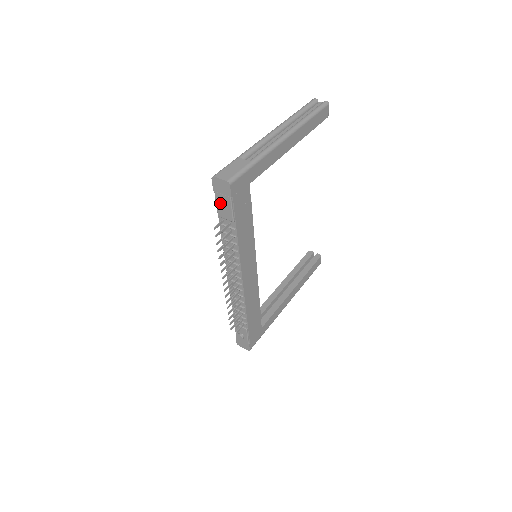
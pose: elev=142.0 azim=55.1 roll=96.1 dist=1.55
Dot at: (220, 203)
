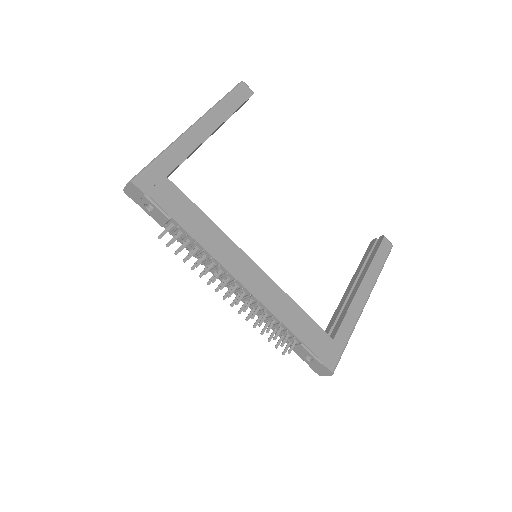
Dot at: (149, 211)
